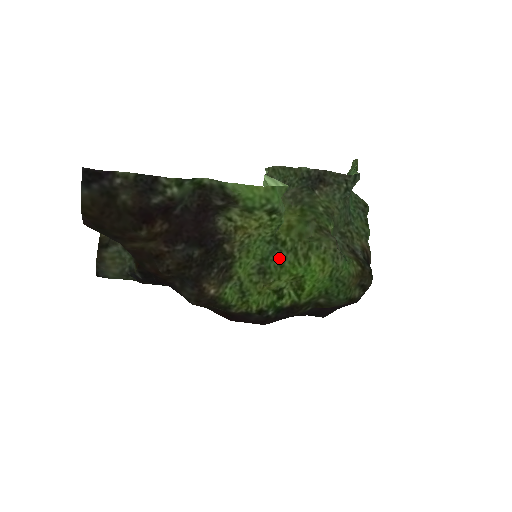
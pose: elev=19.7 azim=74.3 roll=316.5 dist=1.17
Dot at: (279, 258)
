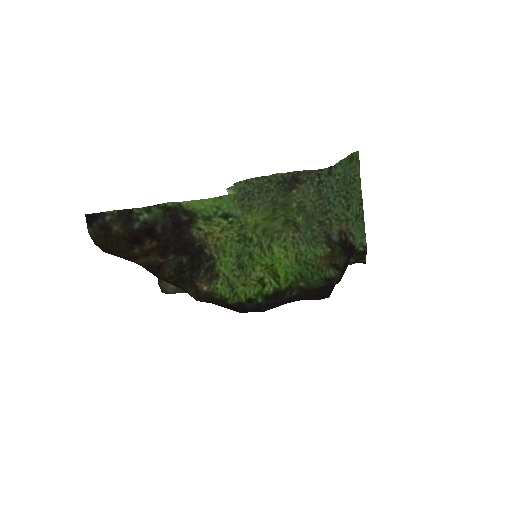
Dot at: (249, 253)
